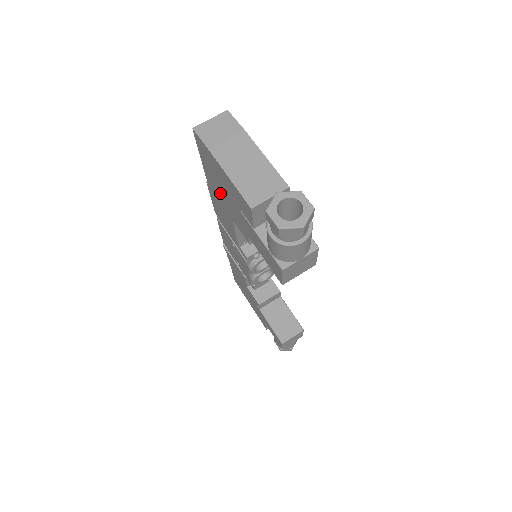
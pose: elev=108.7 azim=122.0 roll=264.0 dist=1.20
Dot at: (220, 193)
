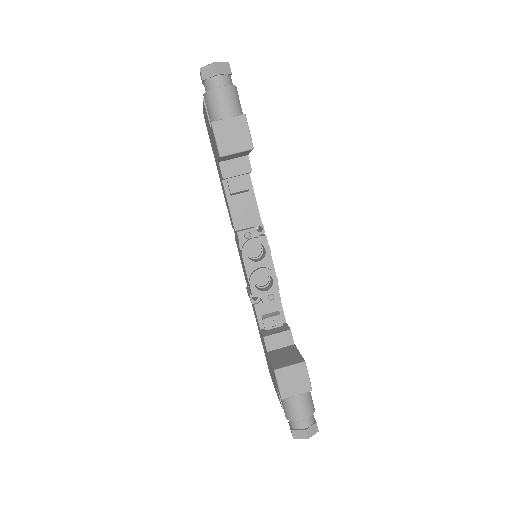
Dot at: (216, 160)
